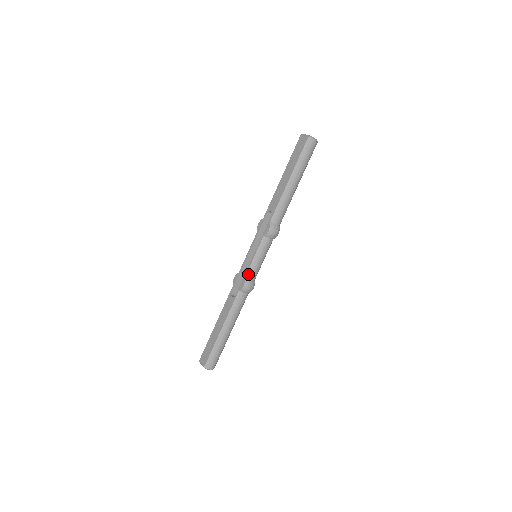
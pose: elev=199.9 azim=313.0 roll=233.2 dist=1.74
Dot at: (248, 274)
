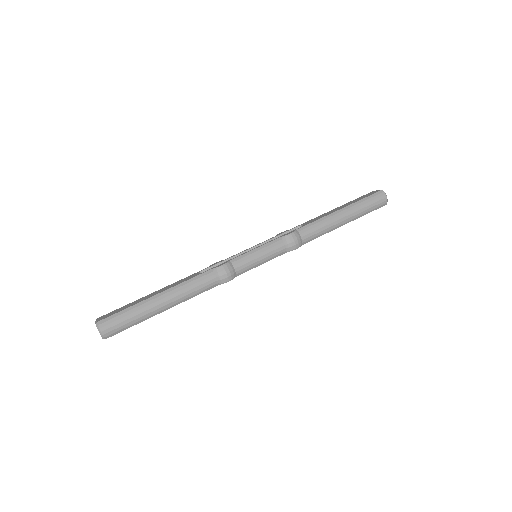
Dot at: (236, 260)
